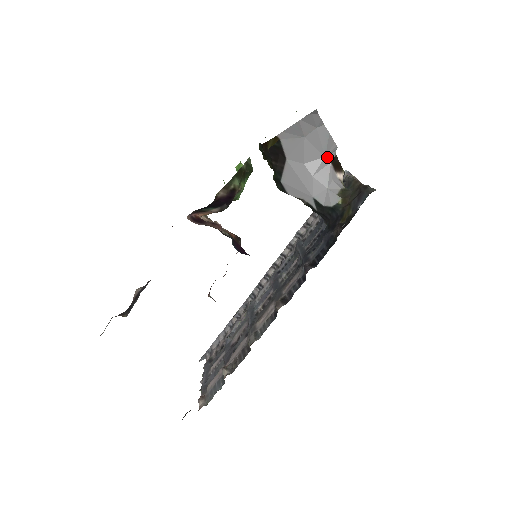
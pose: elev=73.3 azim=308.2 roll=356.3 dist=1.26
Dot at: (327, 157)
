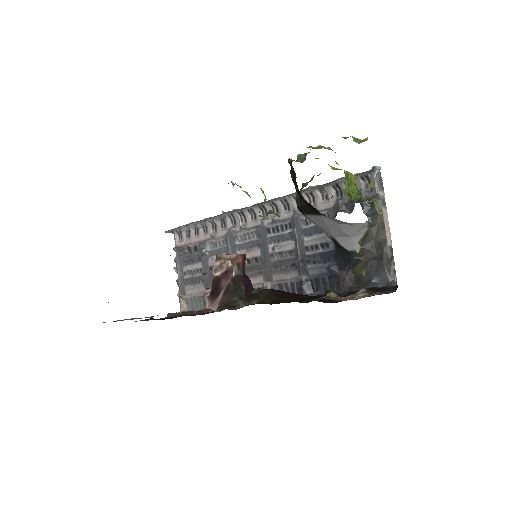
Dot at: (367, 221)
